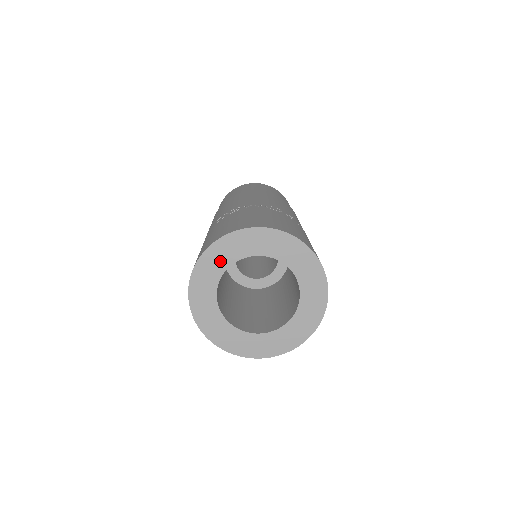
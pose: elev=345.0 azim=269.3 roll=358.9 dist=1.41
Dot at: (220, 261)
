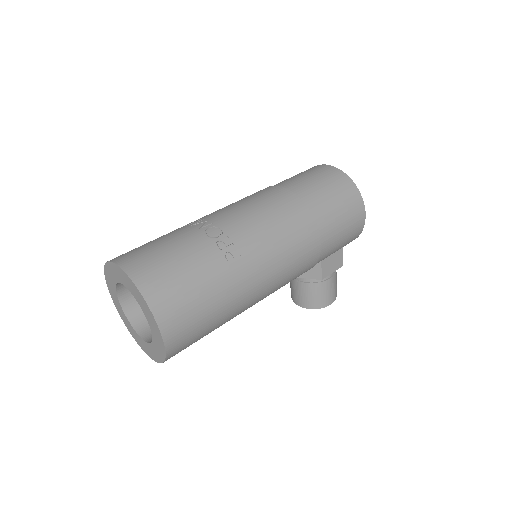
Dot at: (112, 278)
